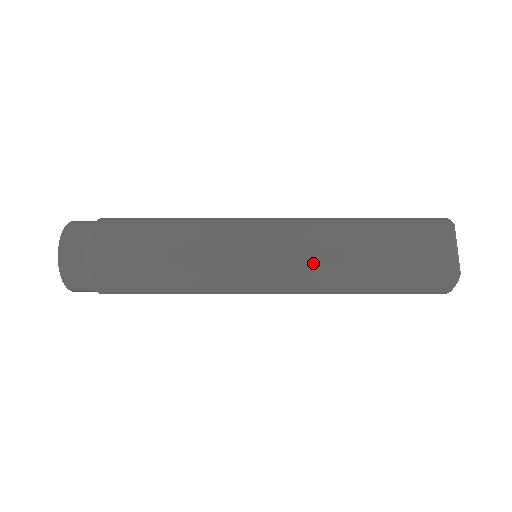
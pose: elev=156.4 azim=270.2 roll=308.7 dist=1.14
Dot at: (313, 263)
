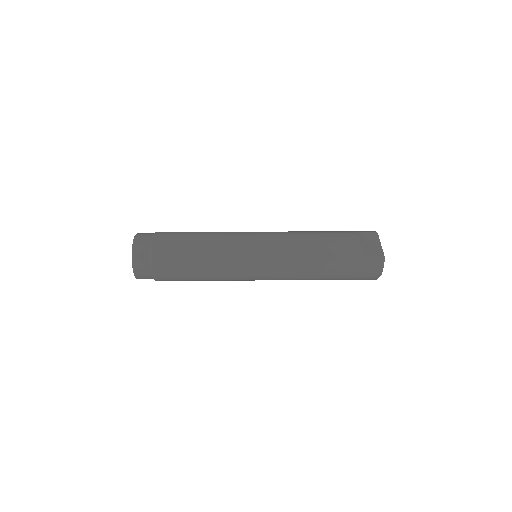
Dot at: (292, 249)
